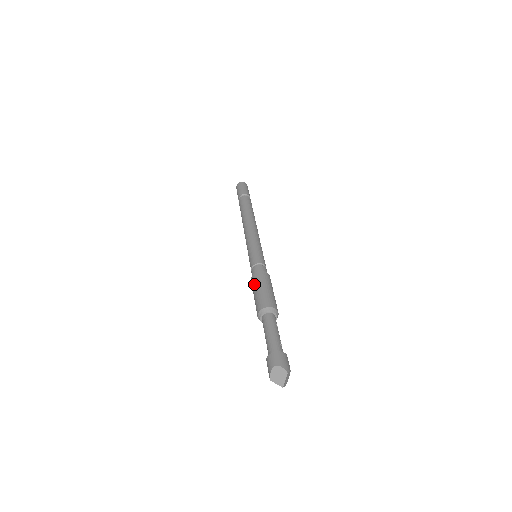
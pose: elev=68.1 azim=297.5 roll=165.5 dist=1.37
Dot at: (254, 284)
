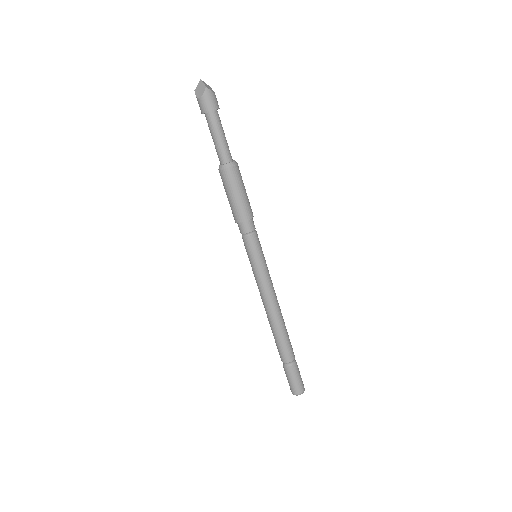
Dot at: occluded
